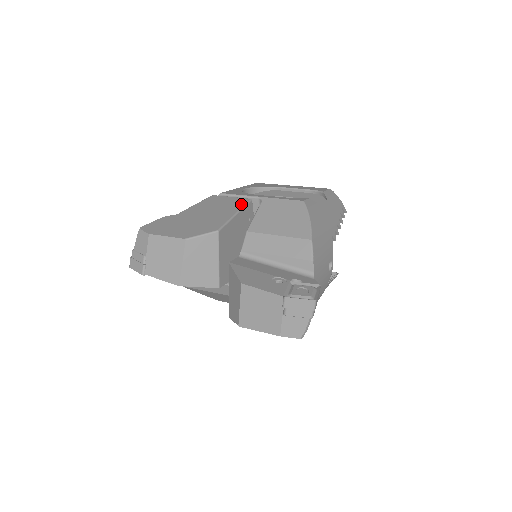
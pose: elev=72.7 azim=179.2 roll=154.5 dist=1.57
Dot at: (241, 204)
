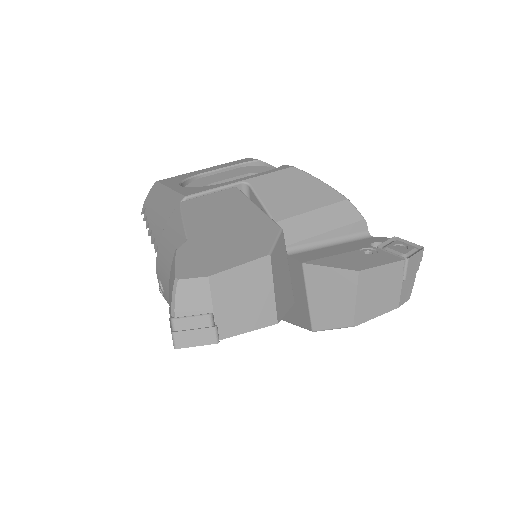
Dot at: (239, 195)
